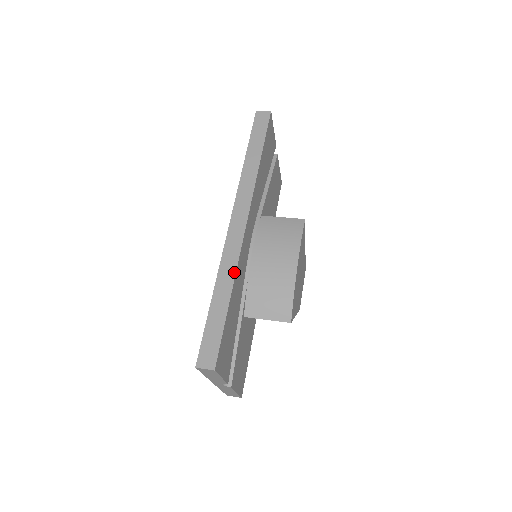
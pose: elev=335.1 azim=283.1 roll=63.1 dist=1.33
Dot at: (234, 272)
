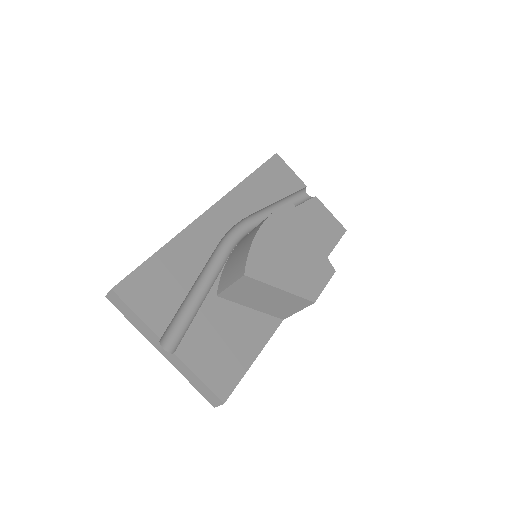
Dot at: (179, 233)
